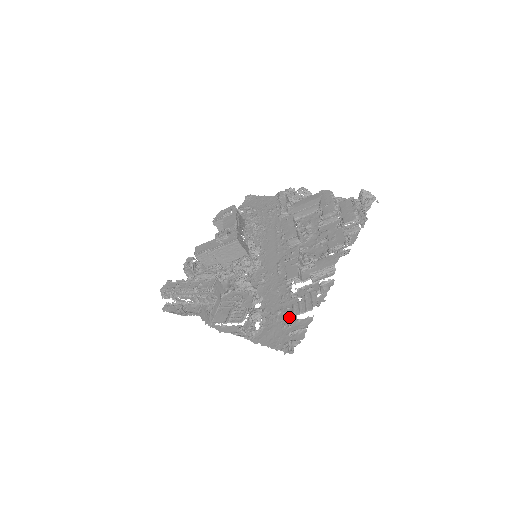
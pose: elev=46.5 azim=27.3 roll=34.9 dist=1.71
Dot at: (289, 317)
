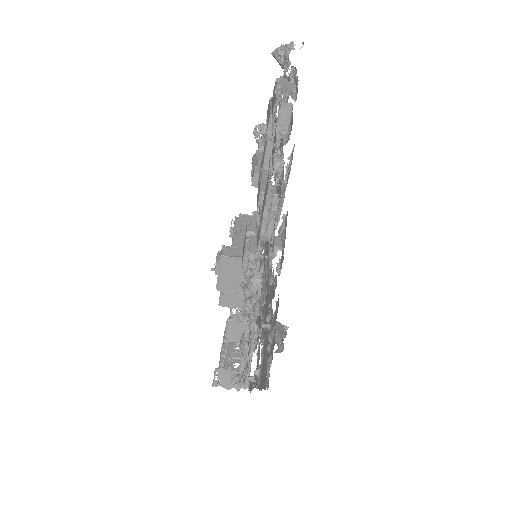
Dot at: (269, 320)
